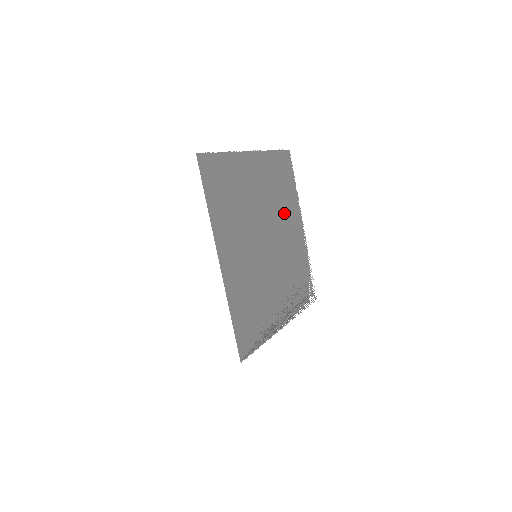
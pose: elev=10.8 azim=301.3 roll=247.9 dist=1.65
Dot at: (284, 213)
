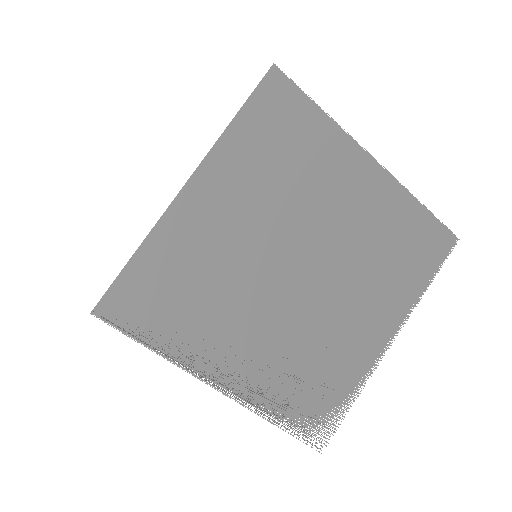
Dot at: (367, 283)
